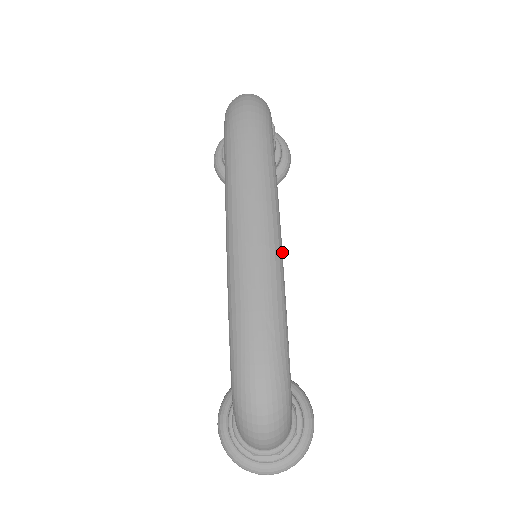
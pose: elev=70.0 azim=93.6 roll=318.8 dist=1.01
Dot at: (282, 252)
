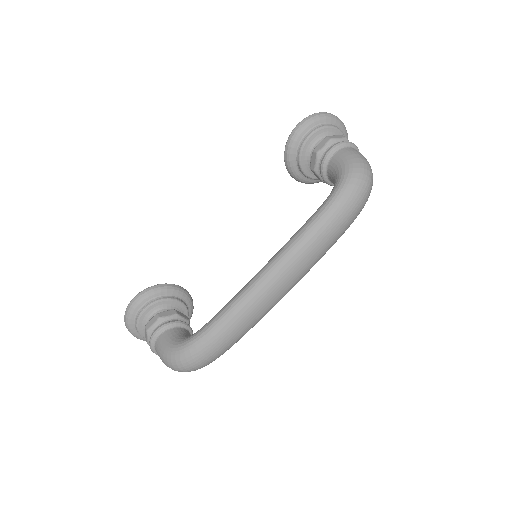
Dot at: occluded
